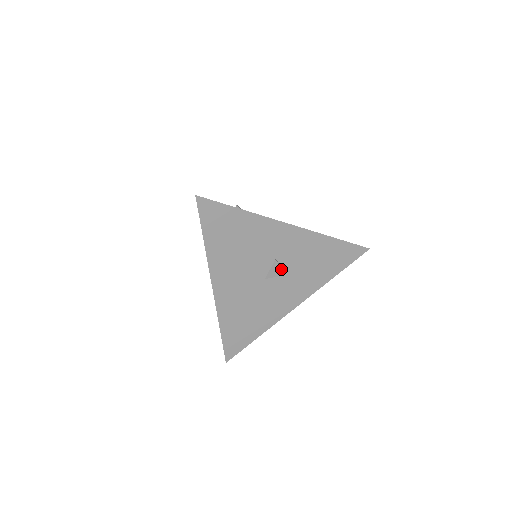
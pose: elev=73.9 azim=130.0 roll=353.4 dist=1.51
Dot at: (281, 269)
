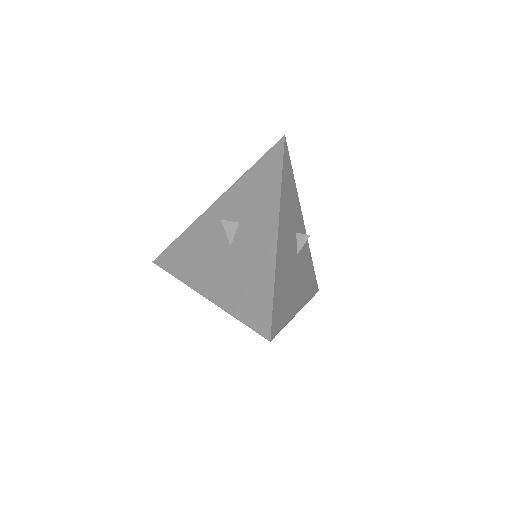
Dot at: occluded
